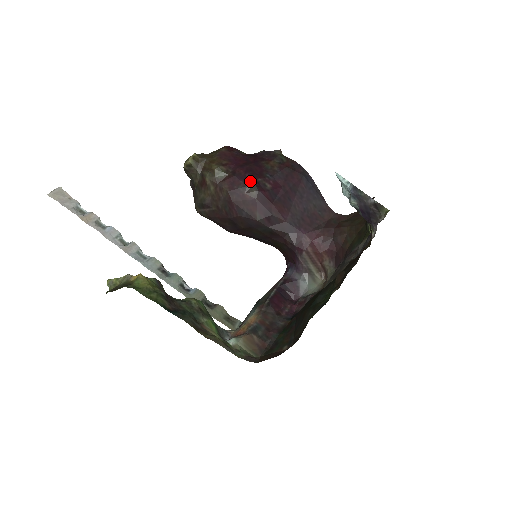
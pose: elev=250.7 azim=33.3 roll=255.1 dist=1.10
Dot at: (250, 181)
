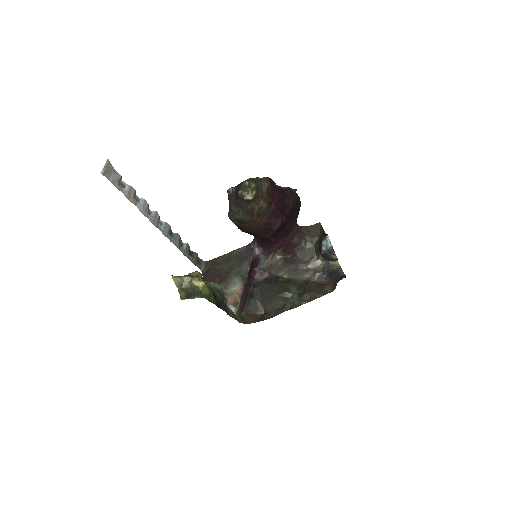
Dot at: (279, 218)
